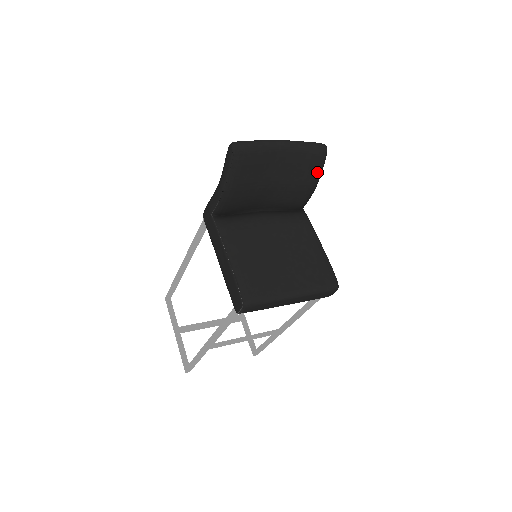
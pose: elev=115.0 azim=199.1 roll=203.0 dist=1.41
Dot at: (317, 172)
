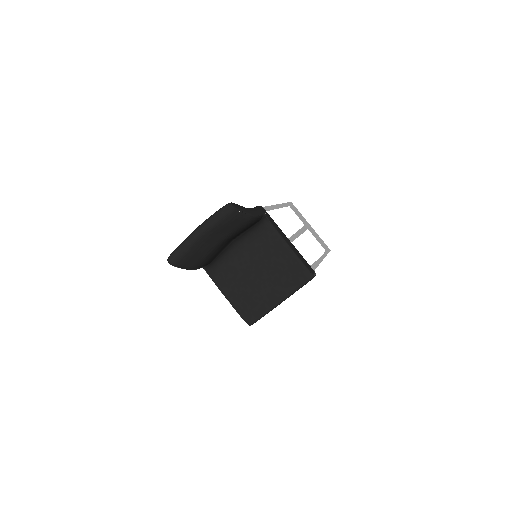
Dot at: (242, 218)
